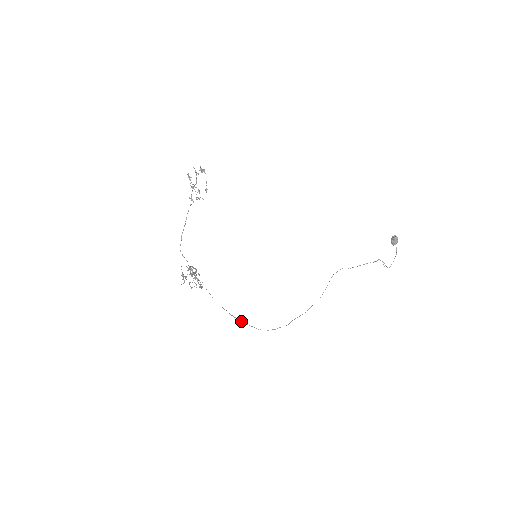
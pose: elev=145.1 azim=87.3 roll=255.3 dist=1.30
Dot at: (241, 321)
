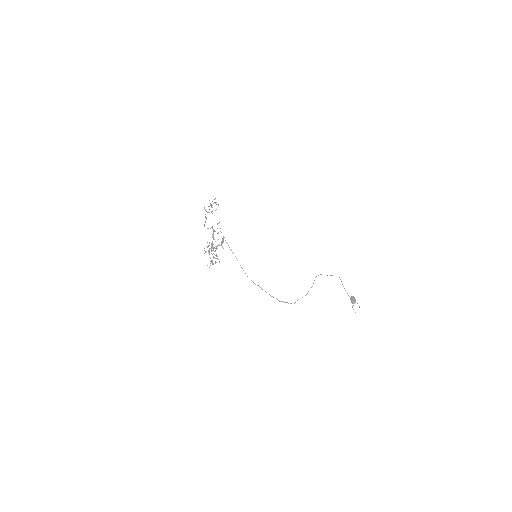
Dot at: occluded
